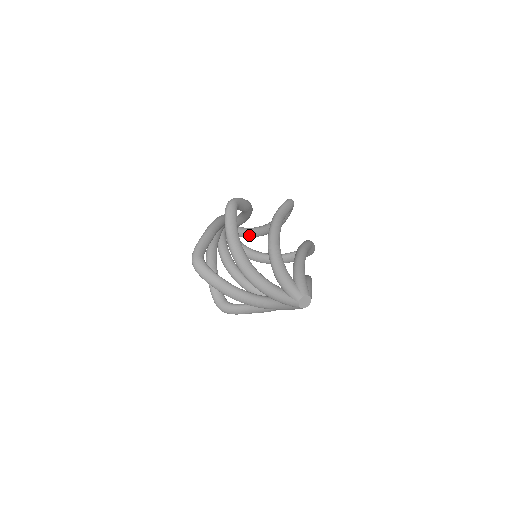
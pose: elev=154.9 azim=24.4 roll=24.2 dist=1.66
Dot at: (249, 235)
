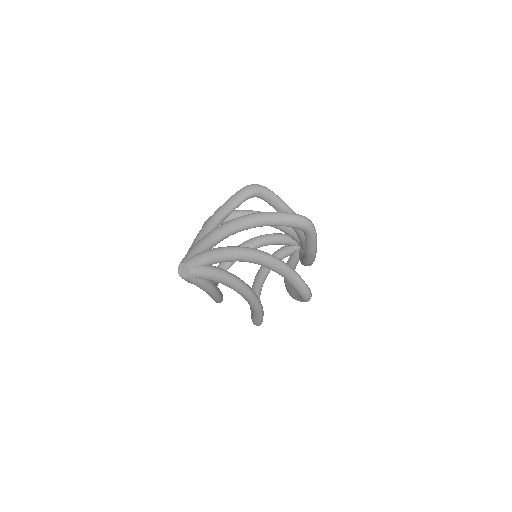
Dot at: occluded
